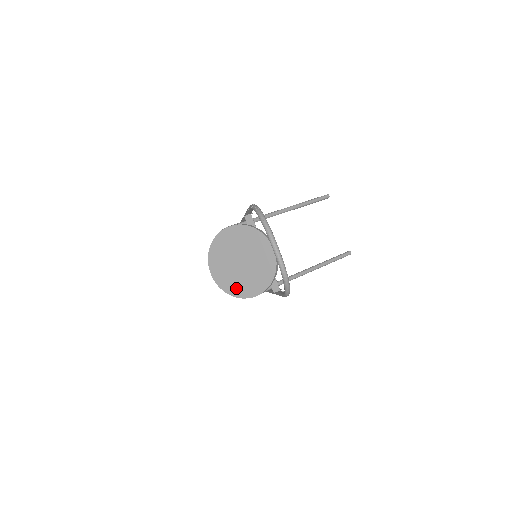
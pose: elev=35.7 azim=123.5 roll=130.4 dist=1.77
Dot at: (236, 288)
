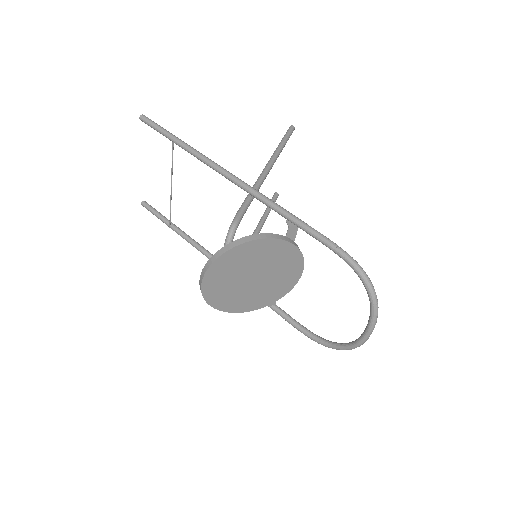
Dot at: (228, 303)
